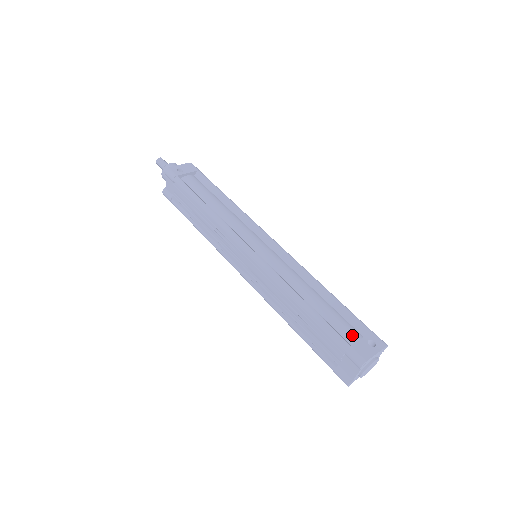
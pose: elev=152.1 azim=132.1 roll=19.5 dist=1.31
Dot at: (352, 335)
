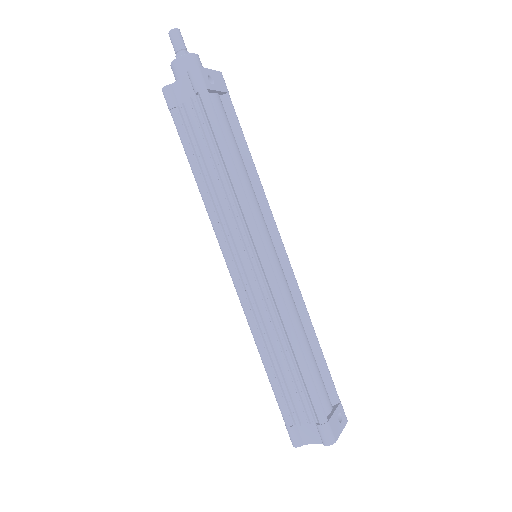
Dot at: (327, 403)
